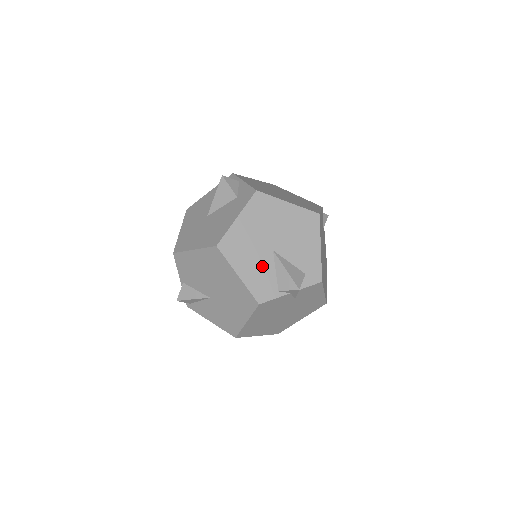
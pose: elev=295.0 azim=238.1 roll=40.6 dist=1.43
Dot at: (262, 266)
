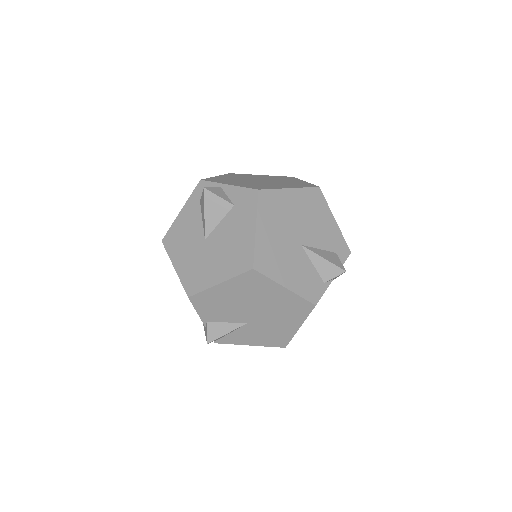
Dot at: (300, 266)
